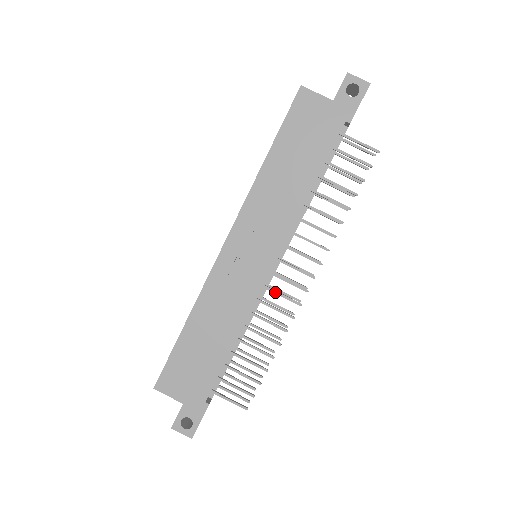
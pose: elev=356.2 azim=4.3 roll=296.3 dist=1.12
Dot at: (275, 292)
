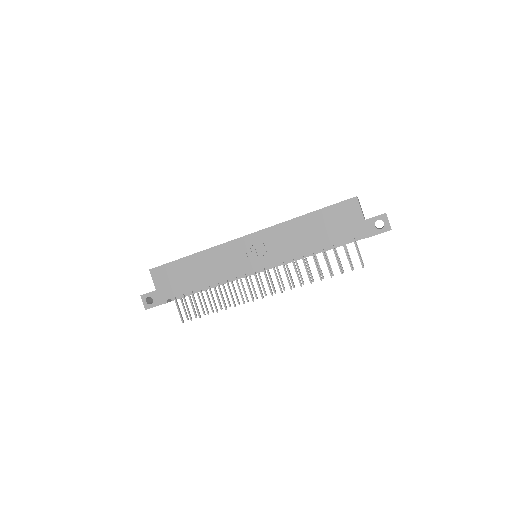
Dot at: (247, 283)
